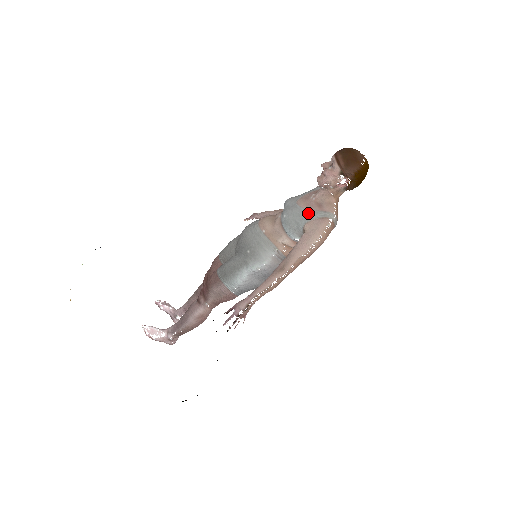
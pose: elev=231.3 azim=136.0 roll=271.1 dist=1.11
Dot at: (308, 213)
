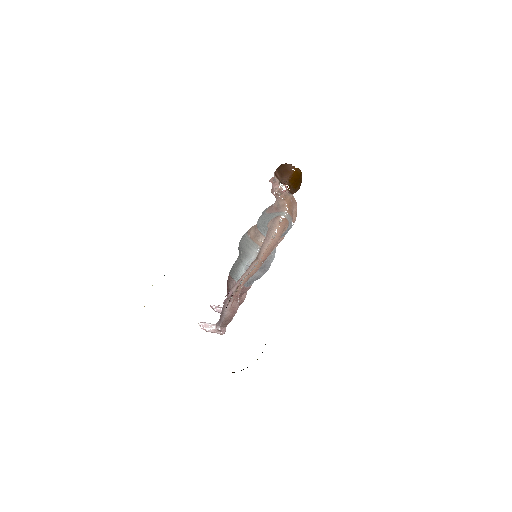
Dot at: (269, 216)
